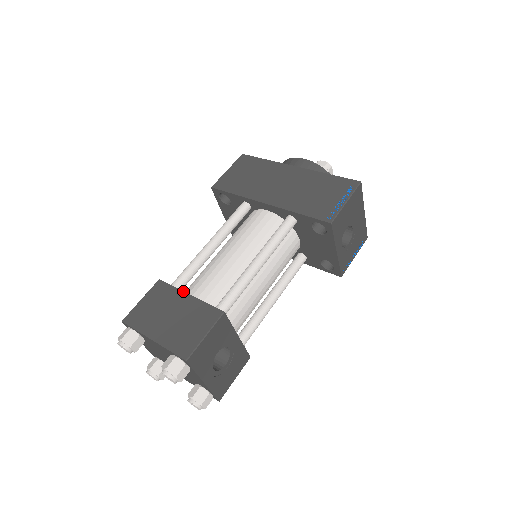
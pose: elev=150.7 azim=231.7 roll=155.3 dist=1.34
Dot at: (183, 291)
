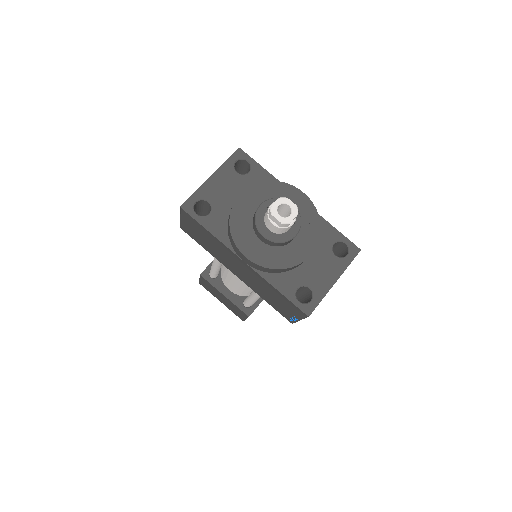
Dot at: (219, 292)
